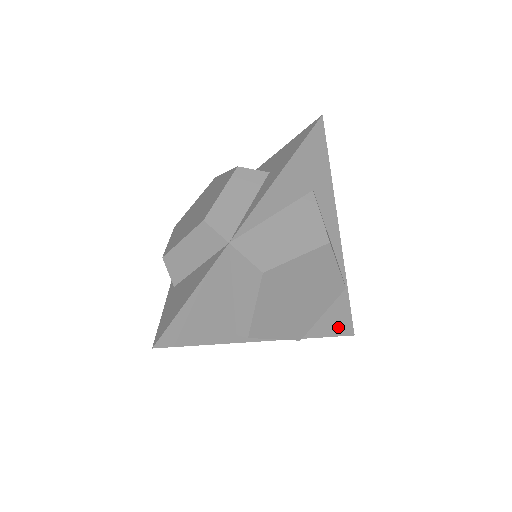
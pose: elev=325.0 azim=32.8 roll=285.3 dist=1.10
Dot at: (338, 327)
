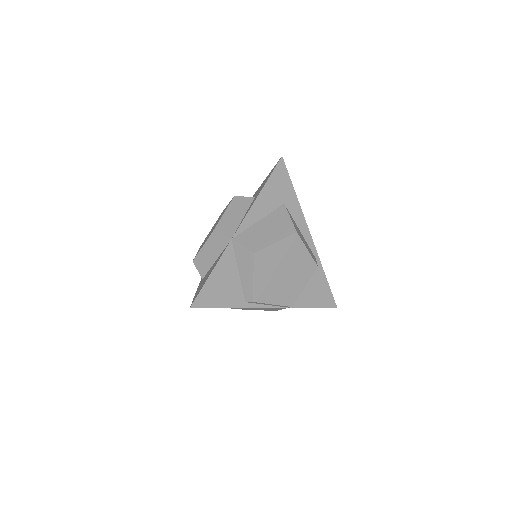
Dot at: (322, 301)
